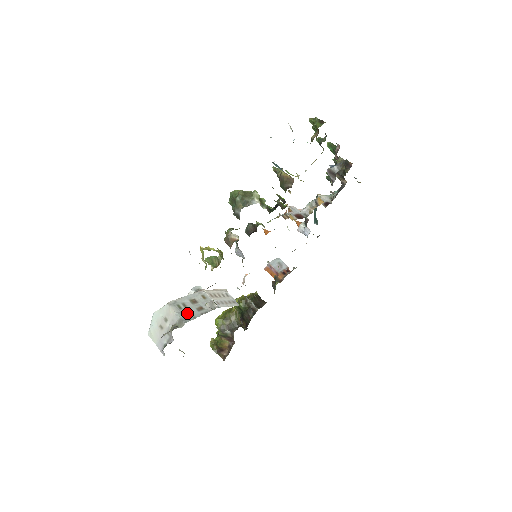
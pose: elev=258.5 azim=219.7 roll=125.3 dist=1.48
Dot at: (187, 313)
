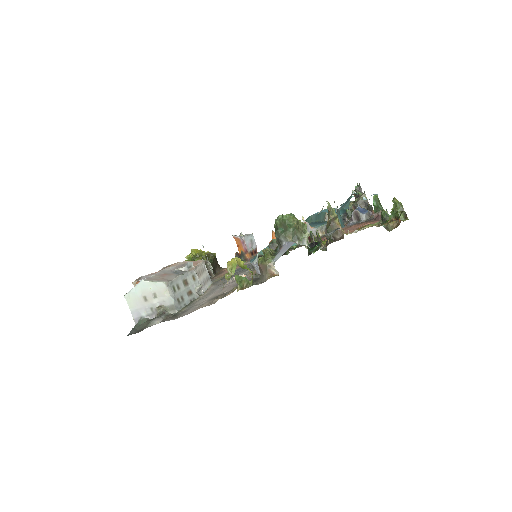
Dot at: (179, 298)
